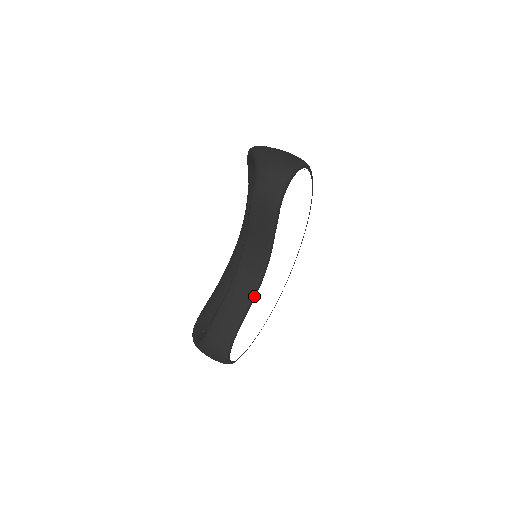
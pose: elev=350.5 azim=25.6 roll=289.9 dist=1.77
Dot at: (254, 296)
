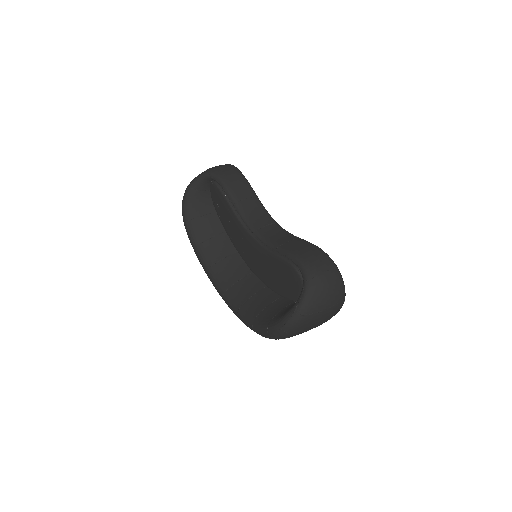
Dot at: occluded
